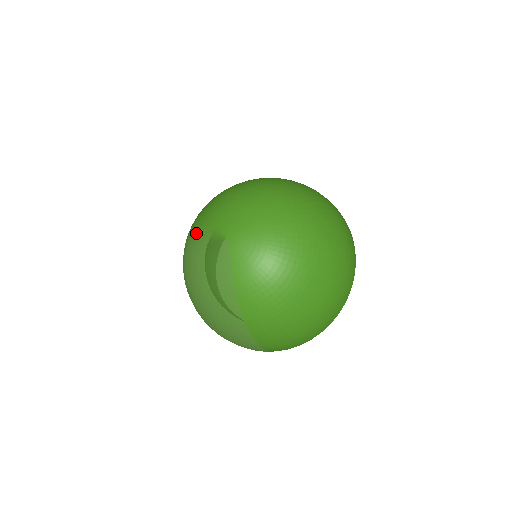
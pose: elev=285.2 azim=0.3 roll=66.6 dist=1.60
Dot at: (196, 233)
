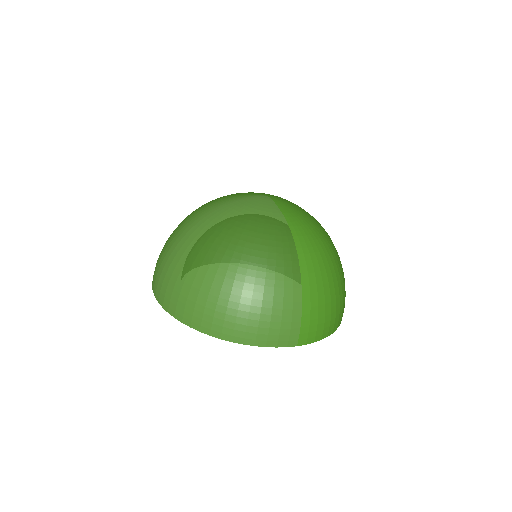
Dot at: (214, 203)
